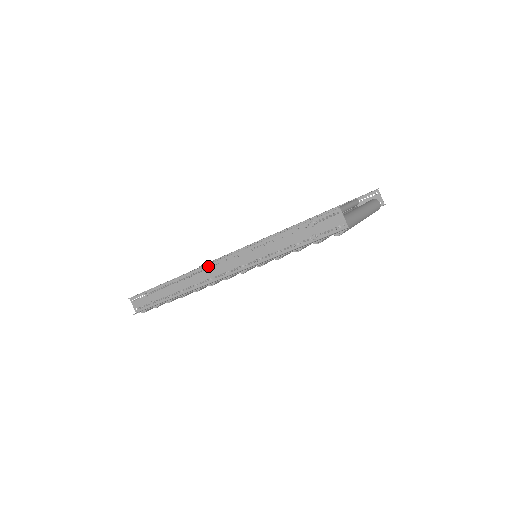
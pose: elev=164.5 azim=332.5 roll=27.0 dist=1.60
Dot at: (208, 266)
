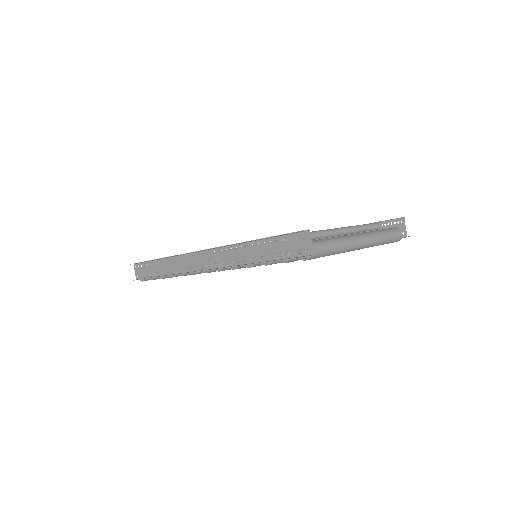
Dot at: (193, 254)
